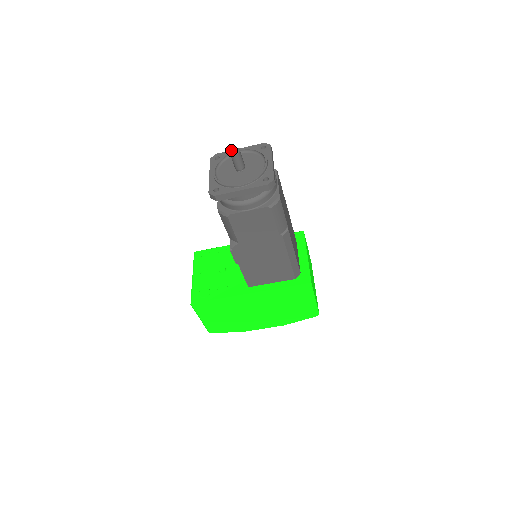
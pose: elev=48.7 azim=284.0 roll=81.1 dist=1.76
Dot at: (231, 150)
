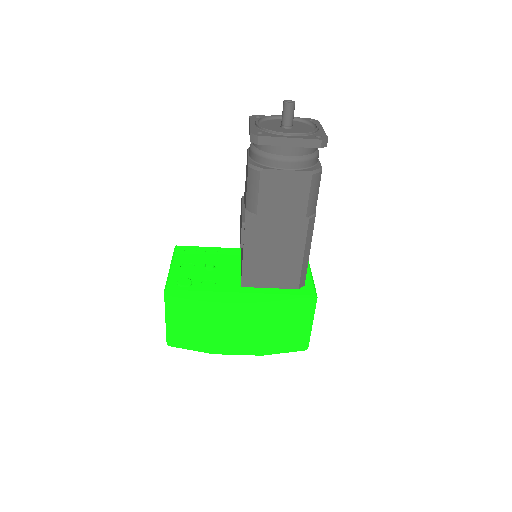
Dot at: (285, 100)
